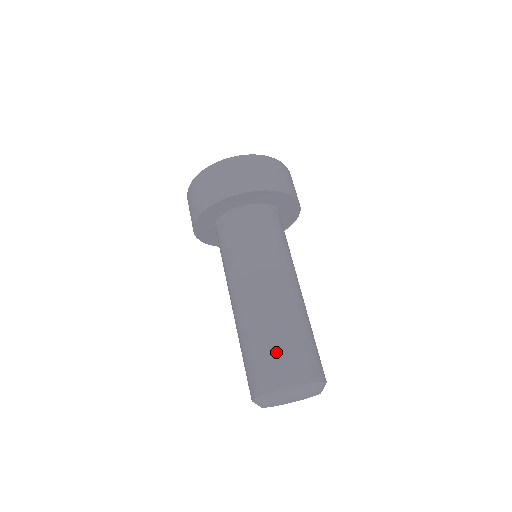
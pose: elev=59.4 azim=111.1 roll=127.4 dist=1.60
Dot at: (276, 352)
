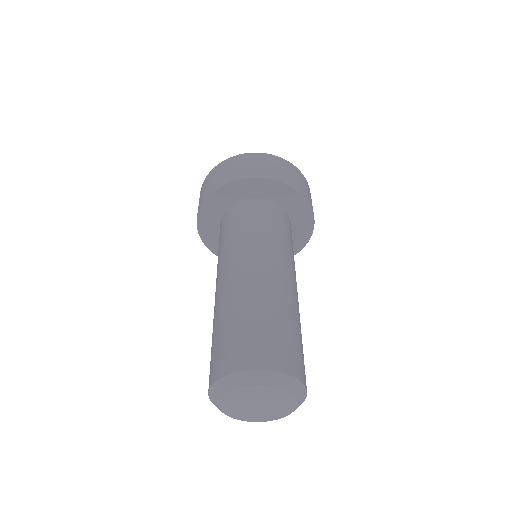
Dot at: (266, 330)
